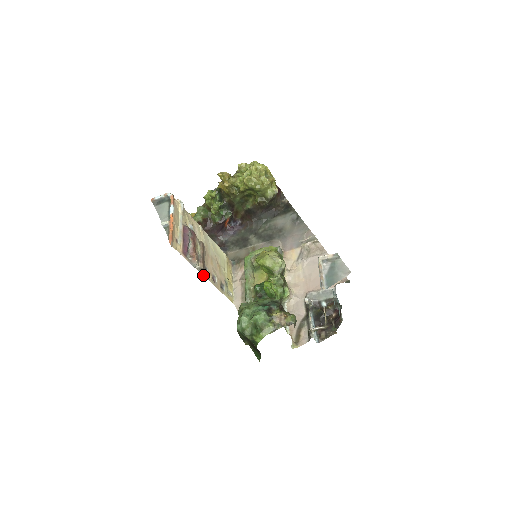
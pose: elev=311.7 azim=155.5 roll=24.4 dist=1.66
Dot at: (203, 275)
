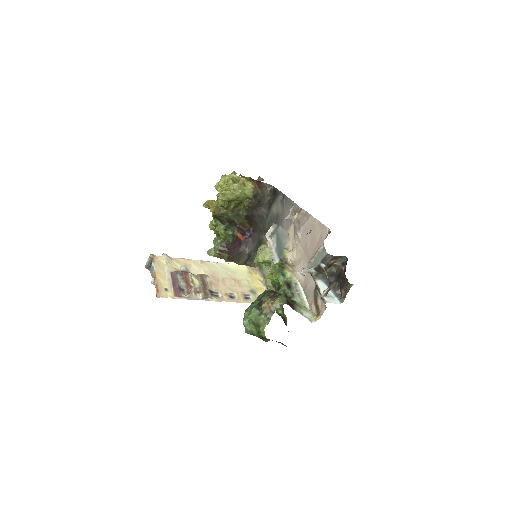
Dot at: occluded
